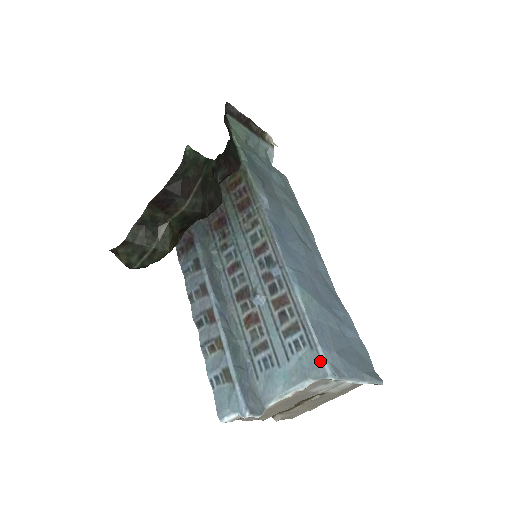
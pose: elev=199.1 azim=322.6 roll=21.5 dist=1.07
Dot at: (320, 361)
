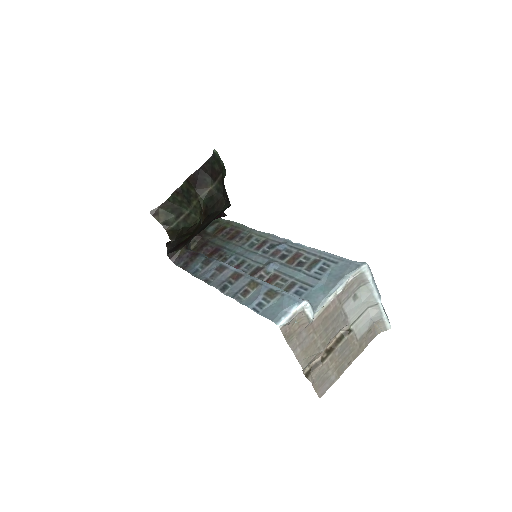
Dot at: (349, 262)
